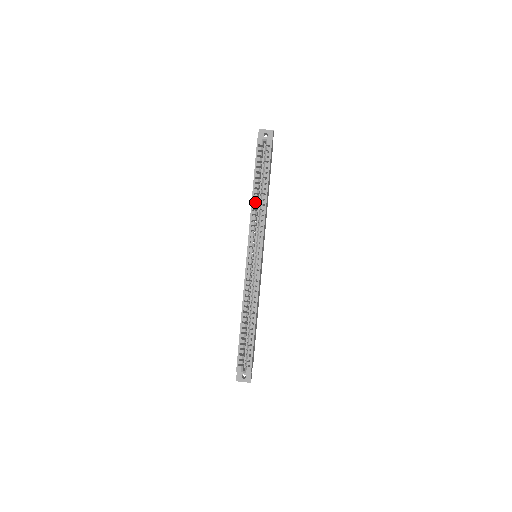
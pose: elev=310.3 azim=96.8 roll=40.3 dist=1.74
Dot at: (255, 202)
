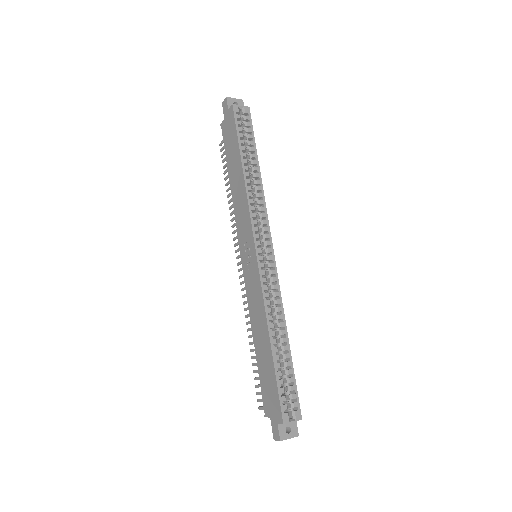
Dot at: (249, 181)
